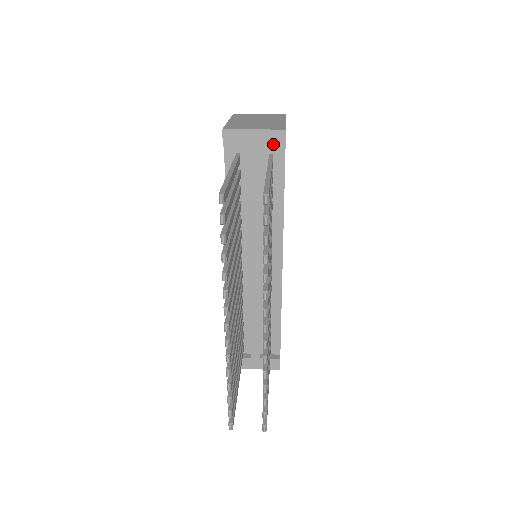
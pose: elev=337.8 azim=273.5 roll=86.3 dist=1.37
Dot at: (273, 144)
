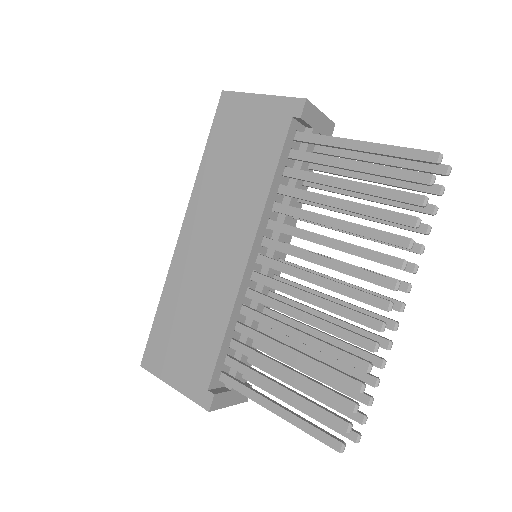
Dot at: (326, 133)
